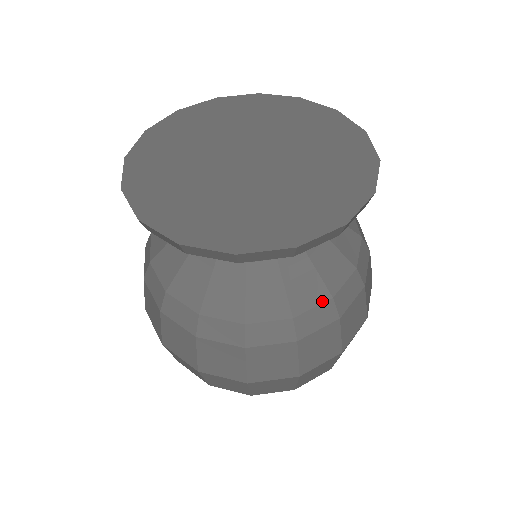
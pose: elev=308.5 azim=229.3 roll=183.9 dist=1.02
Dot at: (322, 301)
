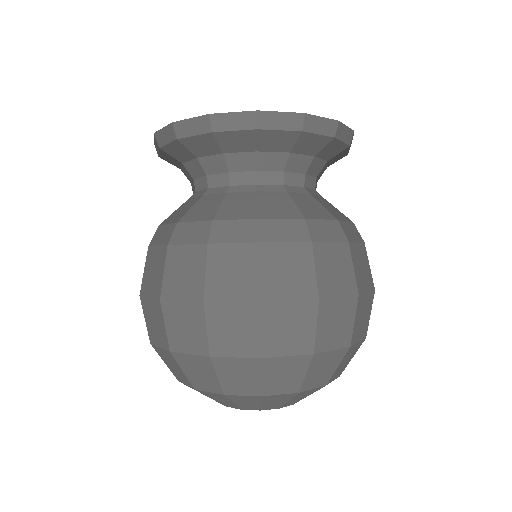
Dot at: (247, 218)
